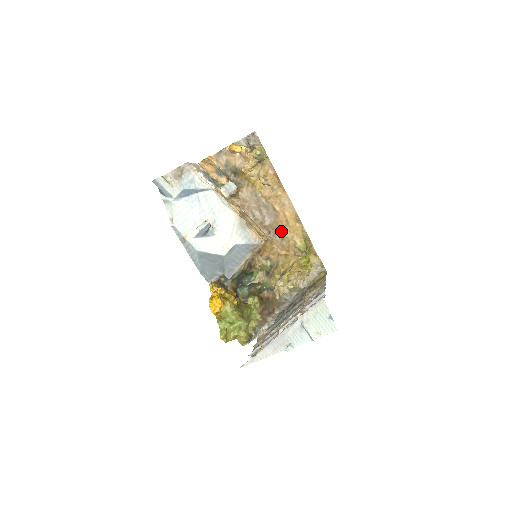
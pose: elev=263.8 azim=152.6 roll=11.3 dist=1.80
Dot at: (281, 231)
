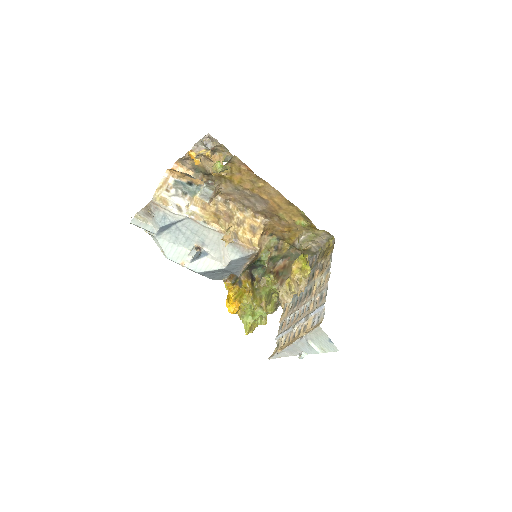
Dot at: (276, 214)
